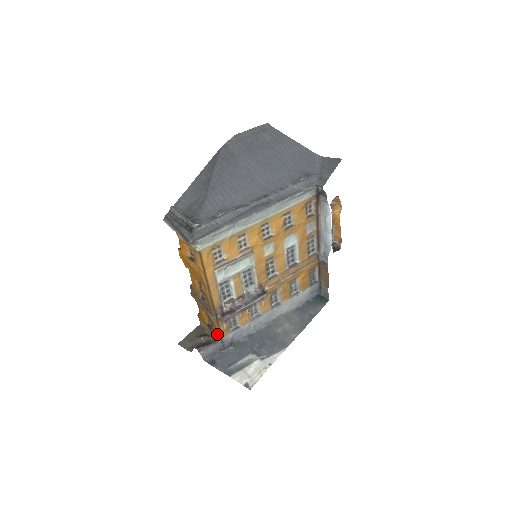
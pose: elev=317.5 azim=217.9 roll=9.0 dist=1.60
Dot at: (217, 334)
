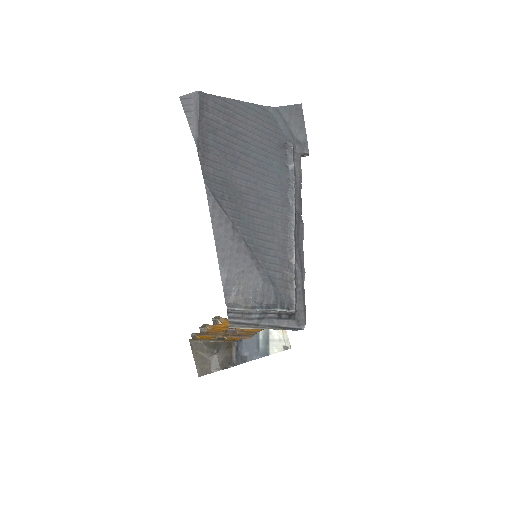
Dot at: (240, 339)
